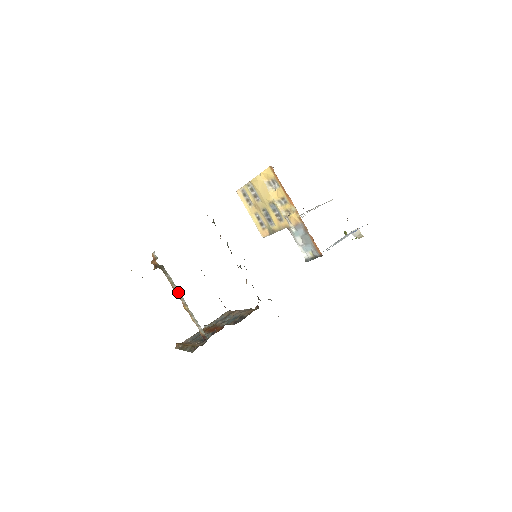
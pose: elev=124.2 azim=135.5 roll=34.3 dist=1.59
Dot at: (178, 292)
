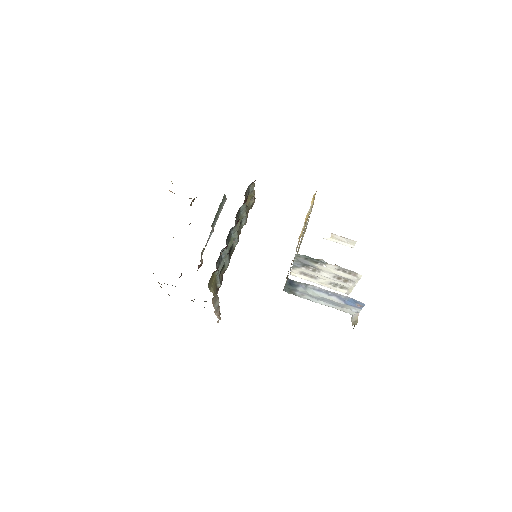
Dot at: occluded
